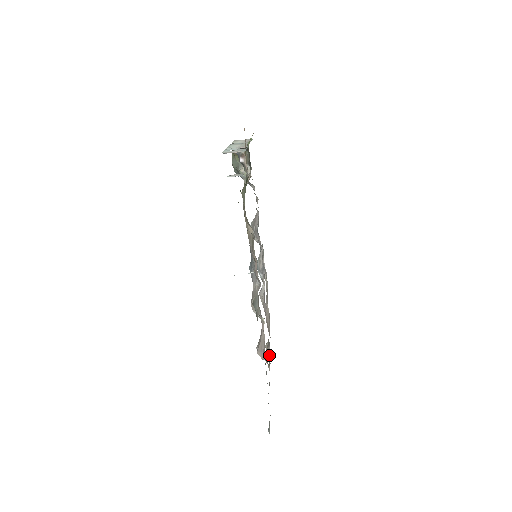
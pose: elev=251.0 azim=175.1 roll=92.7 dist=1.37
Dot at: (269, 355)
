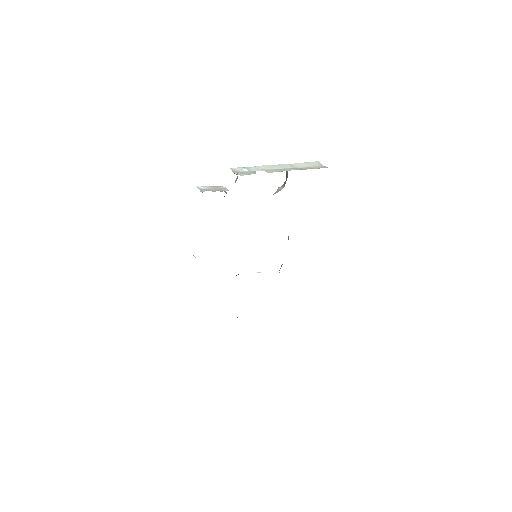
Dot at: occluded
